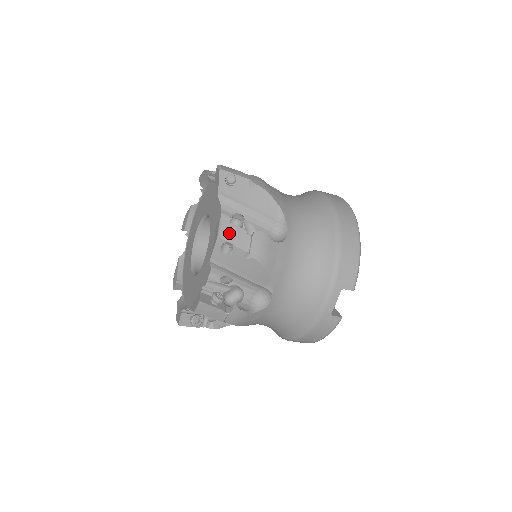
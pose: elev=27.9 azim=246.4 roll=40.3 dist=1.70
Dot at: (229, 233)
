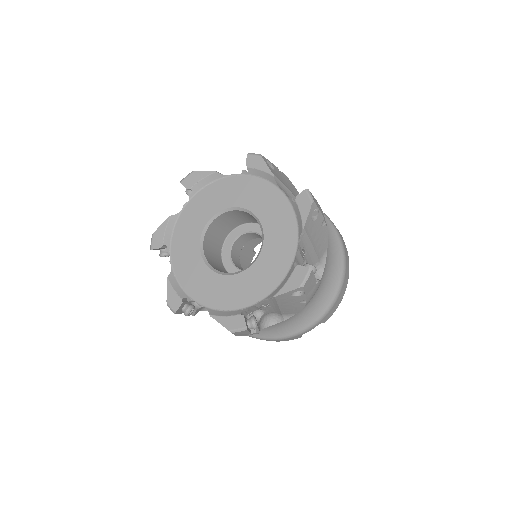
Dot at: (309, 283)
